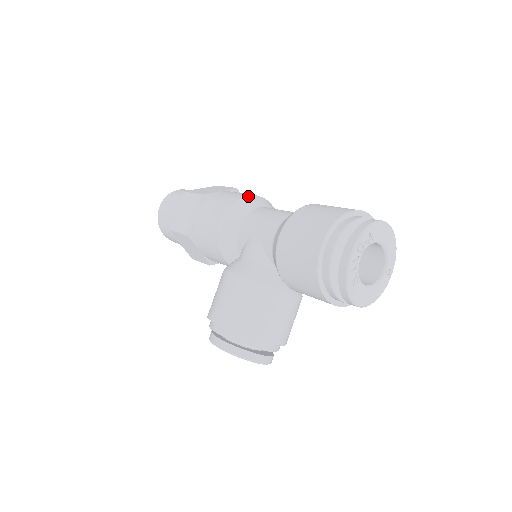
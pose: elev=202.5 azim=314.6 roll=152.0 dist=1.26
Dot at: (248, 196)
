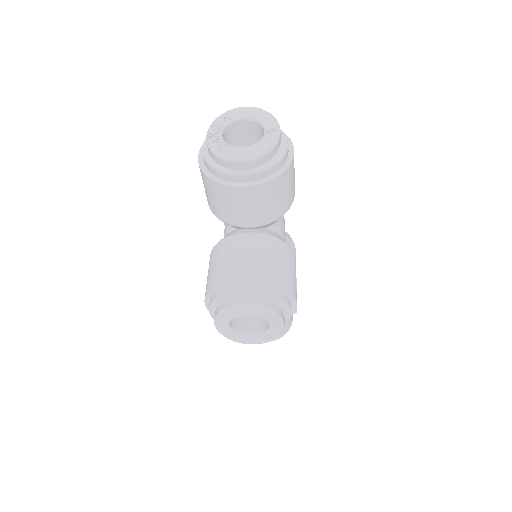
Dot at: occluded
